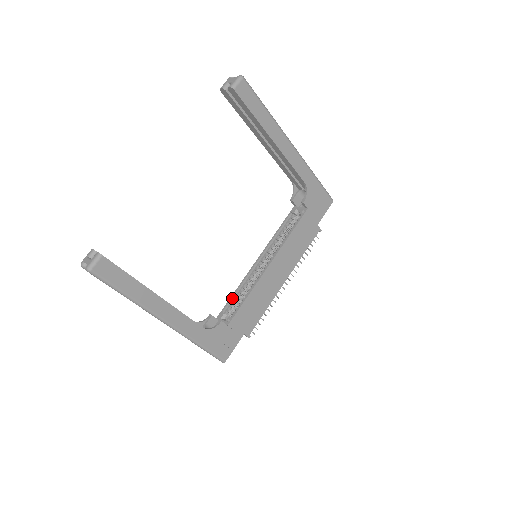
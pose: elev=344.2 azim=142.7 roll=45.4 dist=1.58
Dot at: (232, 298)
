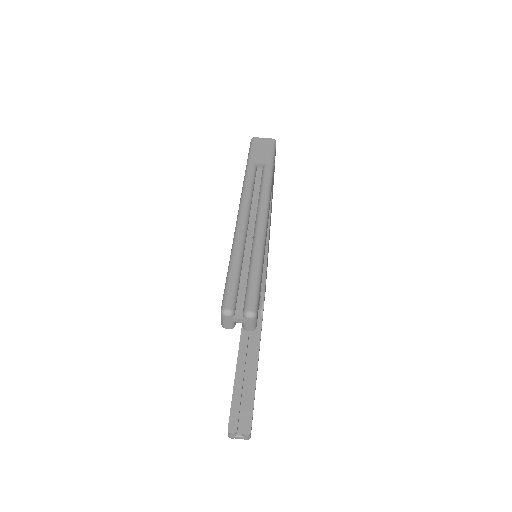
Dot at: occluded
